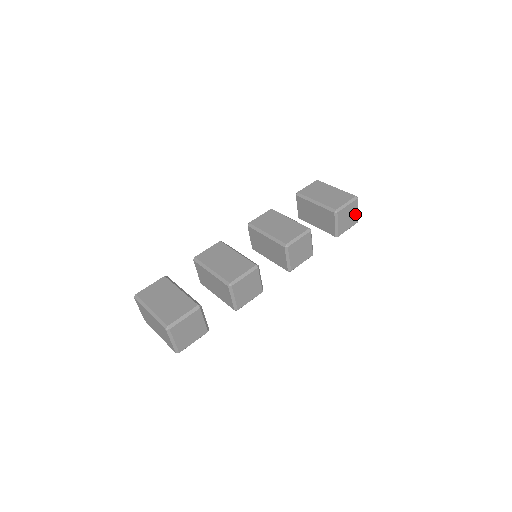
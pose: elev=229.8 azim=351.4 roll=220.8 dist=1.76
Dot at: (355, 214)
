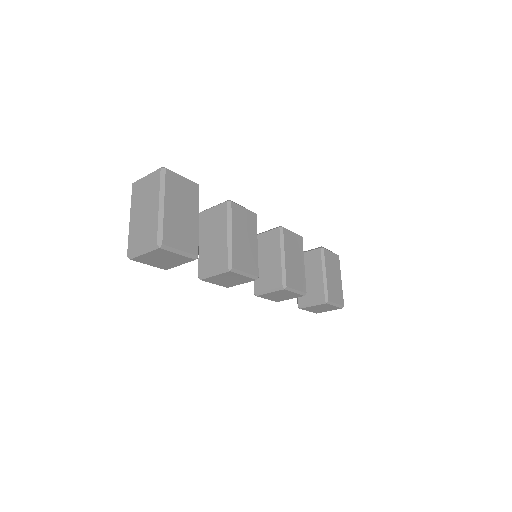
Dot at: (325, 310)
